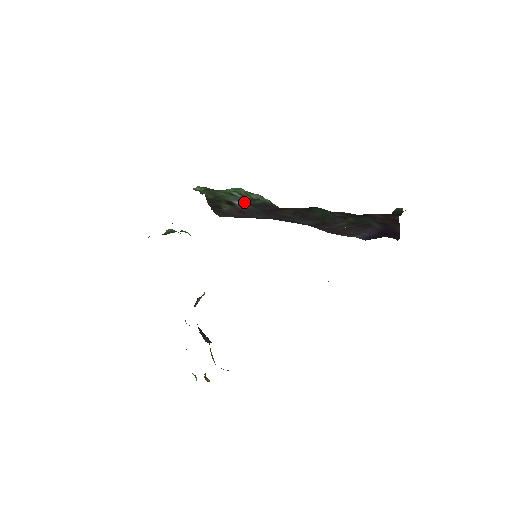
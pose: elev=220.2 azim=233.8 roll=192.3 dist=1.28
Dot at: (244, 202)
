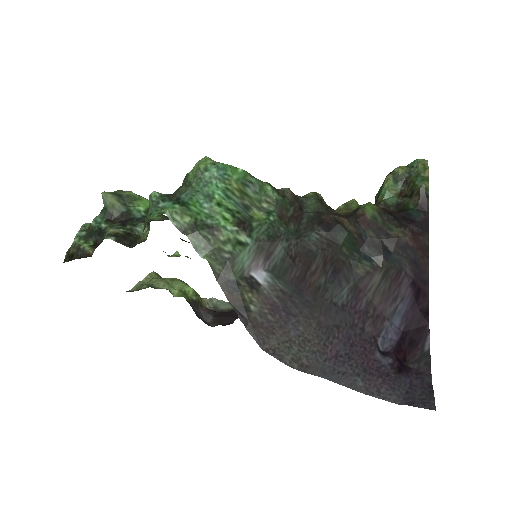
Dot at: (265, 269)
